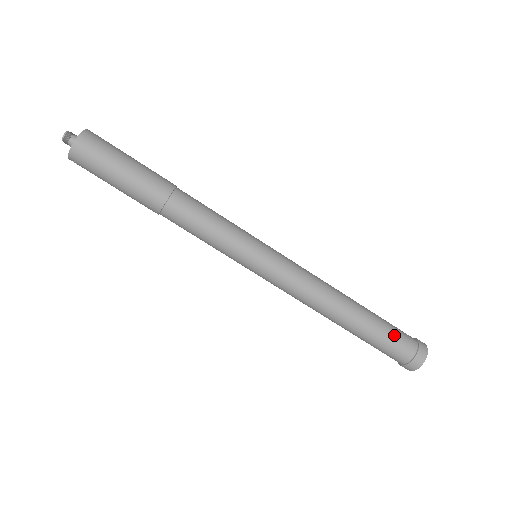
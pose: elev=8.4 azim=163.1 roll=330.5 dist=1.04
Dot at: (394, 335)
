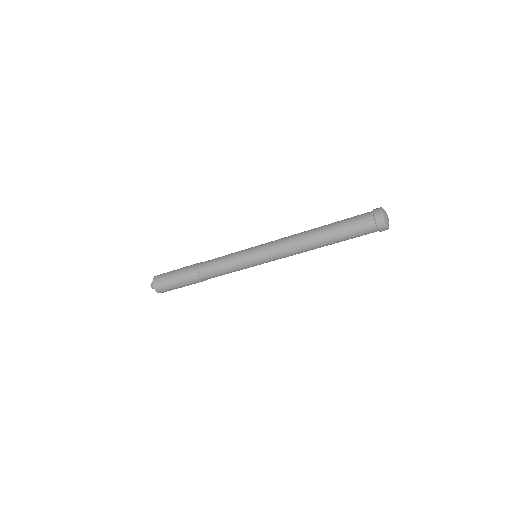
Dot at: (355, 232)
